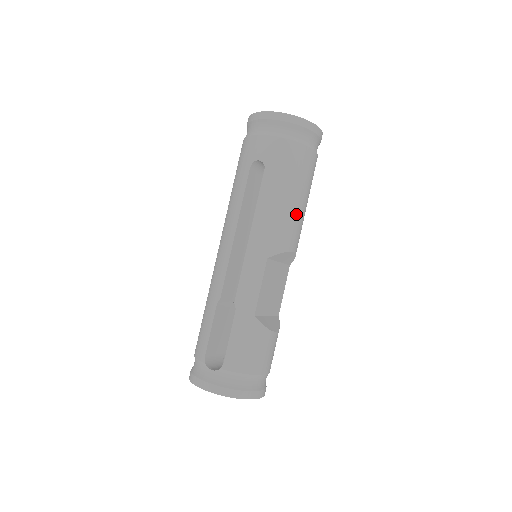
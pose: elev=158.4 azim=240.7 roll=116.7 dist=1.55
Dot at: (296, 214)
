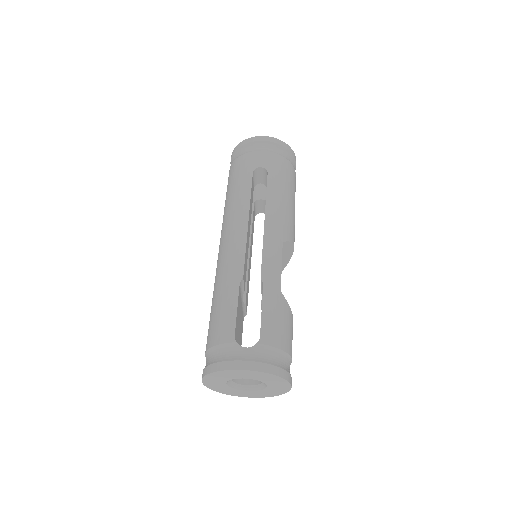
Dot at: (294, 215)
